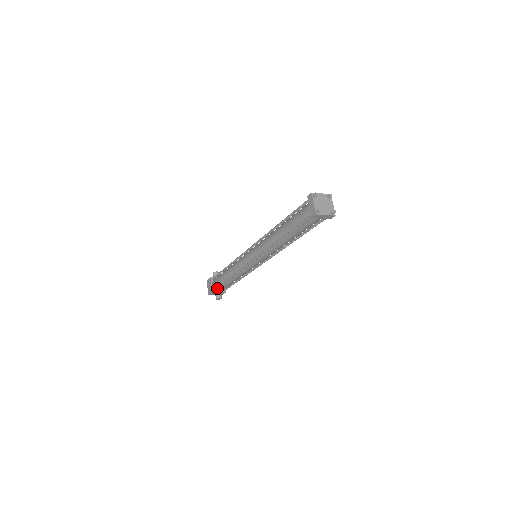
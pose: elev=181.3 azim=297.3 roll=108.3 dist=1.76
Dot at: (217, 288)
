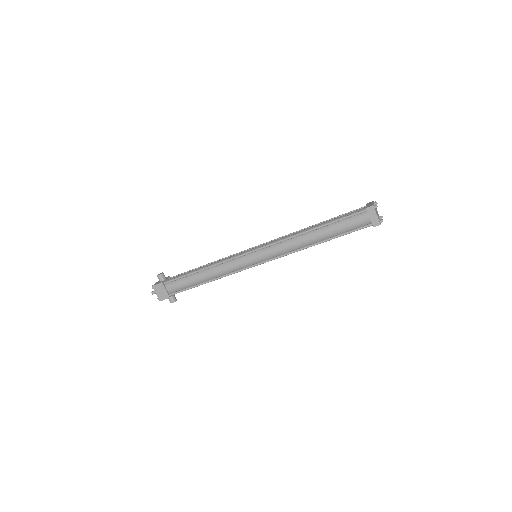
Dot at: (179, 292)
